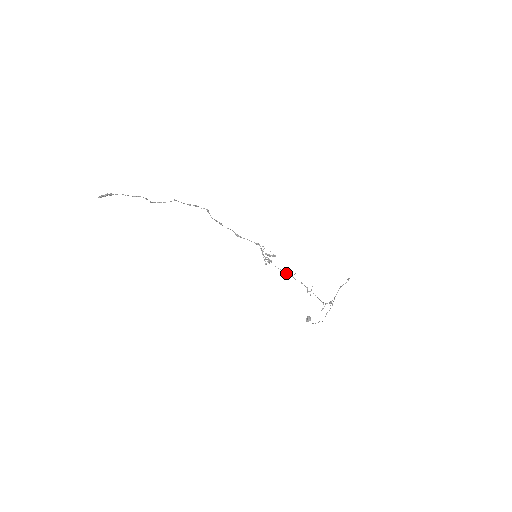
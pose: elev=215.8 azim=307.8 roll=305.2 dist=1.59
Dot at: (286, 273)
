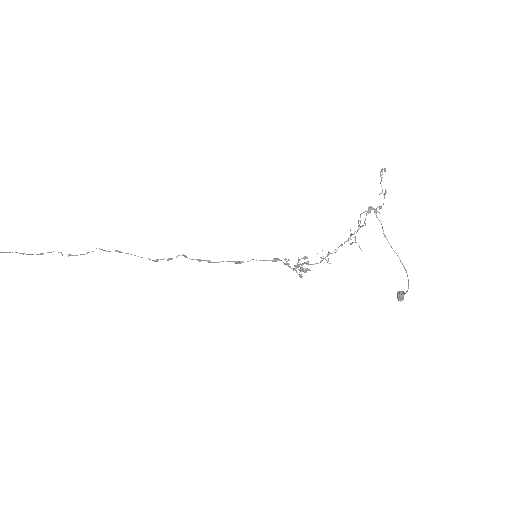
Dot at: (323, 259)
